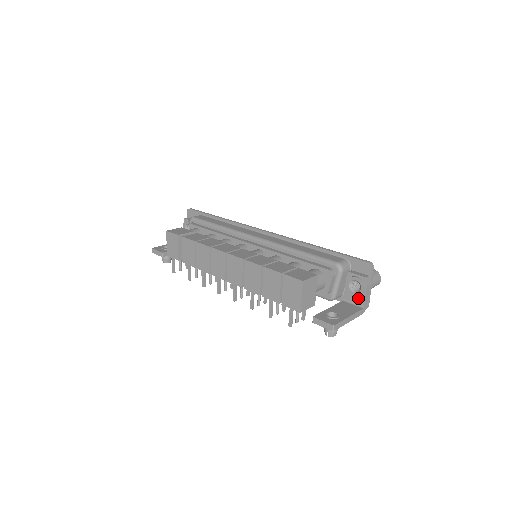
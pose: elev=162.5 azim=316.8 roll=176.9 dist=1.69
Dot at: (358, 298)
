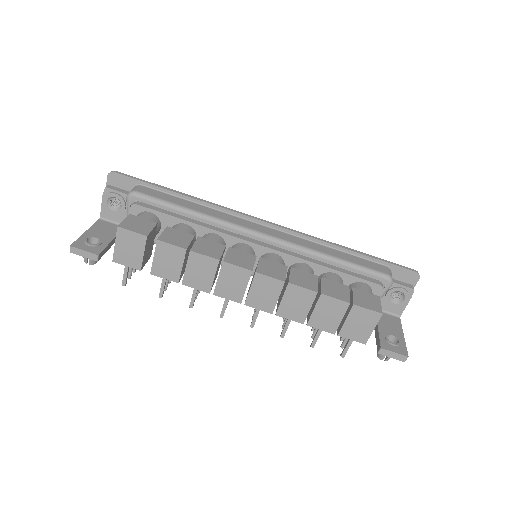
Dot at: (396, 308)
